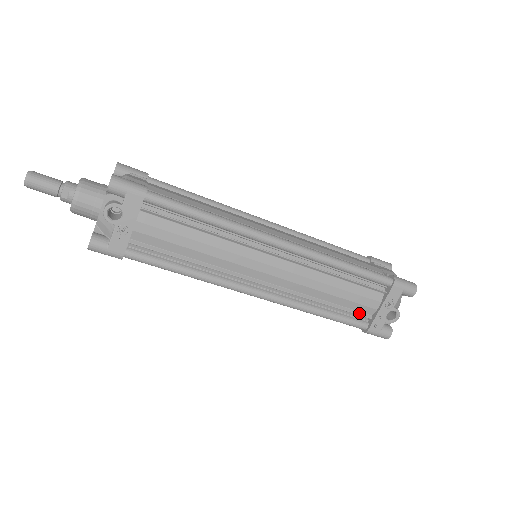
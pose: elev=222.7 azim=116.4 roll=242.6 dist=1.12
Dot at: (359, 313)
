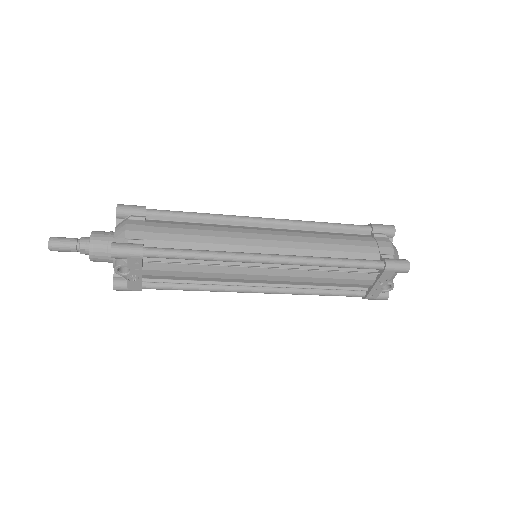
Dot at: (355, 288)
